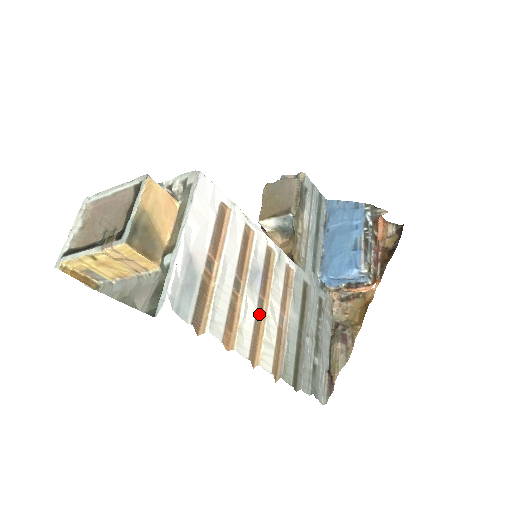
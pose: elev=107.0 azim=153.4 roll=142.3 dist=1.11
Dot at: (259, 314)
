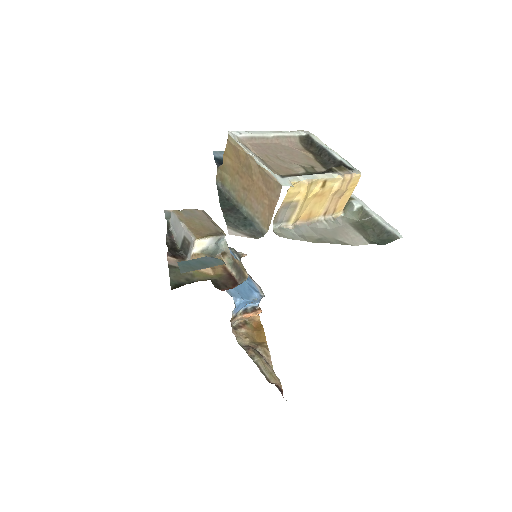
Dot at: occluded
